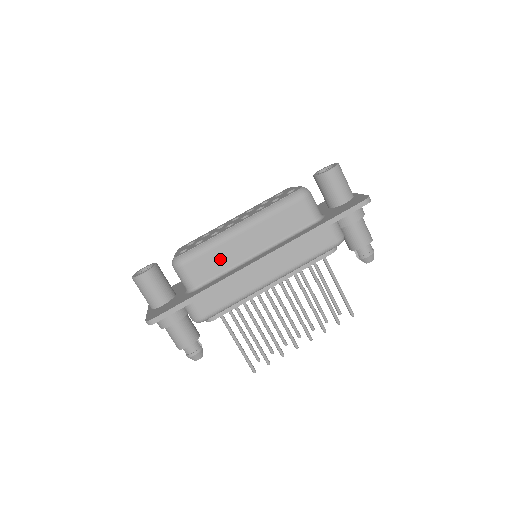
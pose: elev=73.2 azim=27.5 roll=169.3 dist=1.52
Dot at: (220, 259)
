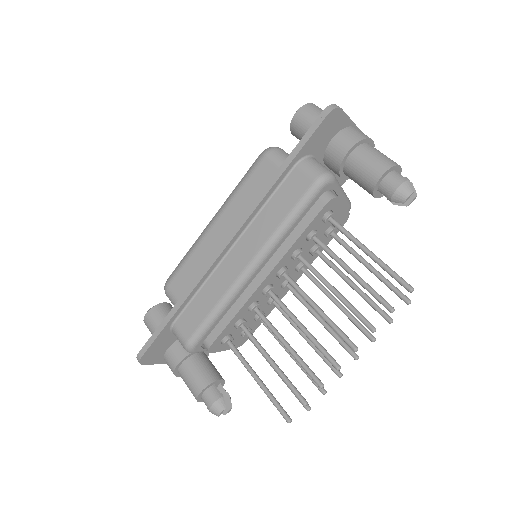
Dot at: (198, 266)
